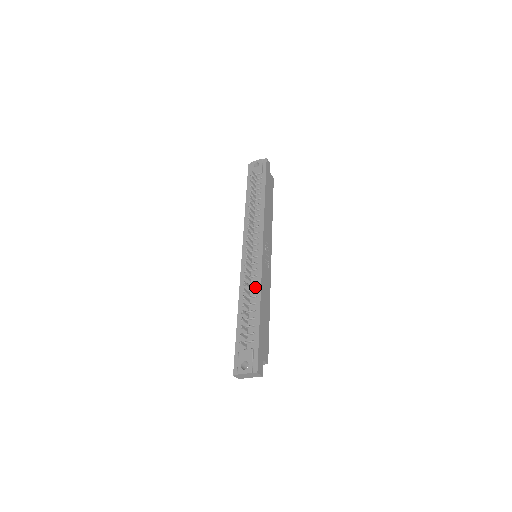
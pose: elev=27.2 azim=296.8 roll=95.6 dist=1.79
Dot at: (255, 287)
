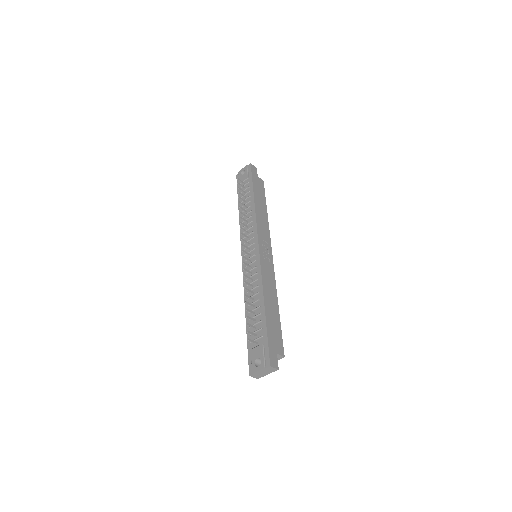
Dot at: (257, 284)
